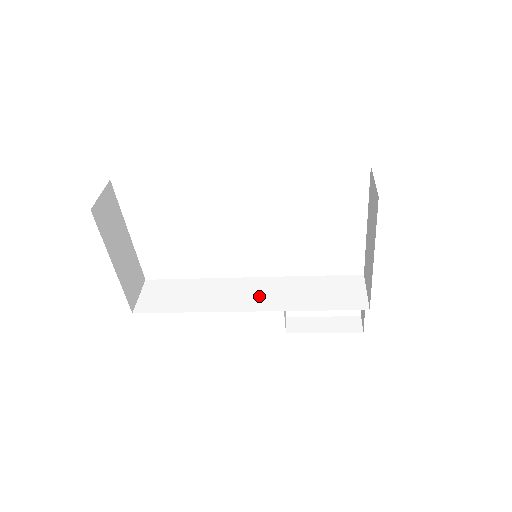
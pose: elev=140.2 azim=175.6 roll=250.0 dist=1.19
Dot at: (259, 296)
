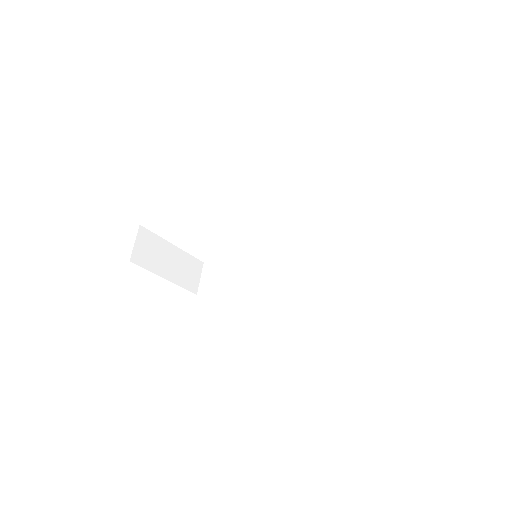
Dot at: (275, 275)
